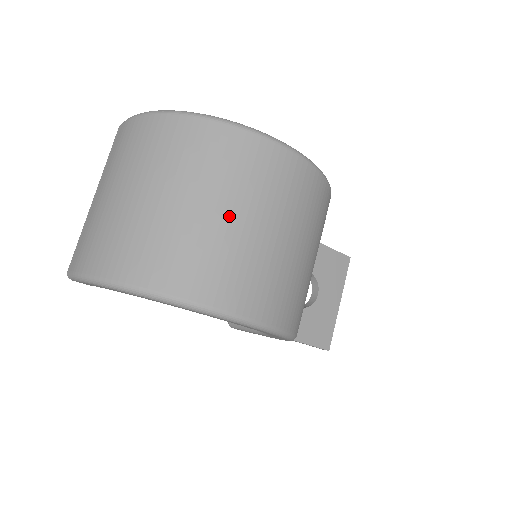
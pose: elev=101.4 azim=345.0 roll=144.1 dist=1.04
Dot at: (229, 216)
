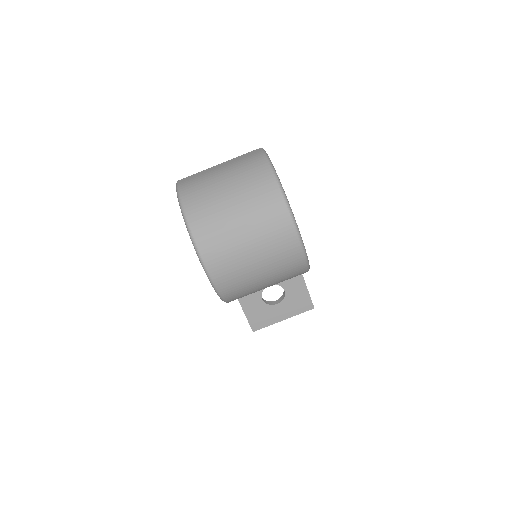
Dot at: (244, 233)
